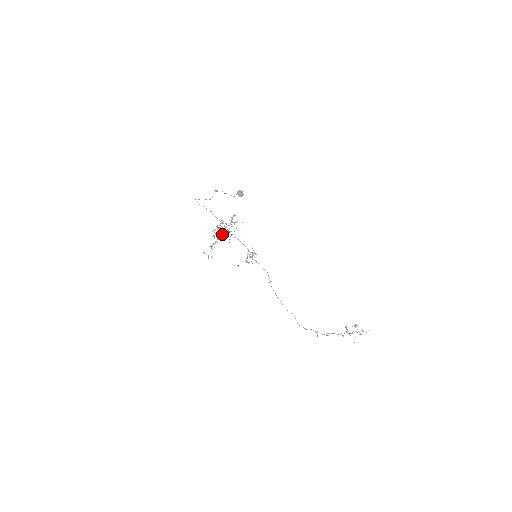
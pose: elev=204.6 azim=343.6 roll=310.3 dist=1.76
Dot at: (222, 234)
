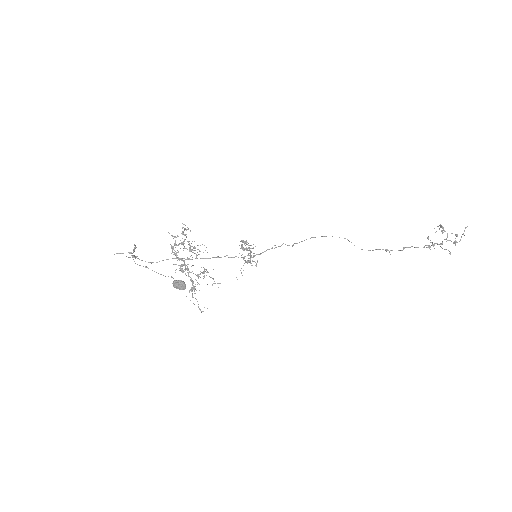
Dot at: occluded
